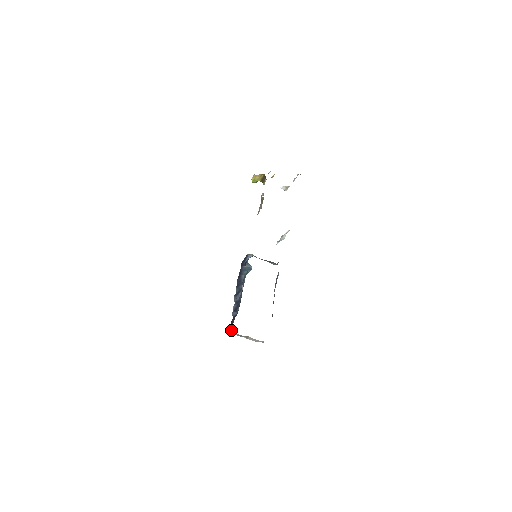
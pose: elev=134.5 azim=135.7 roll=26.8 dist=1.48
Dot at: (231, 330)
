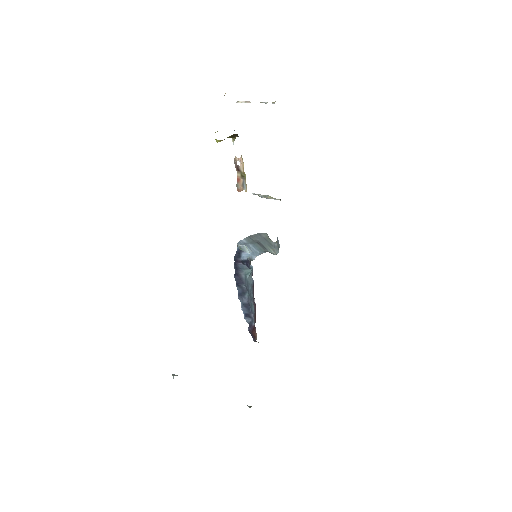
Dot at: occluded
